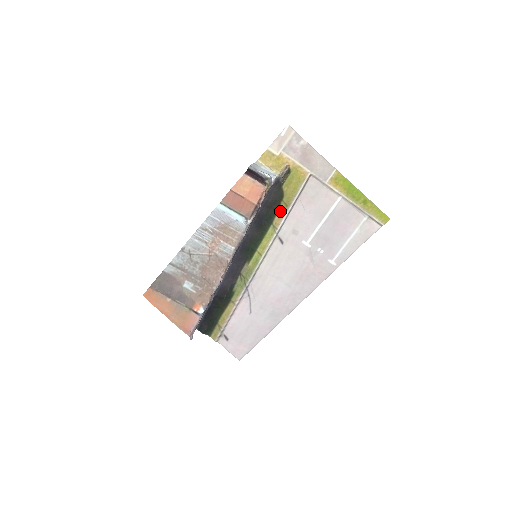
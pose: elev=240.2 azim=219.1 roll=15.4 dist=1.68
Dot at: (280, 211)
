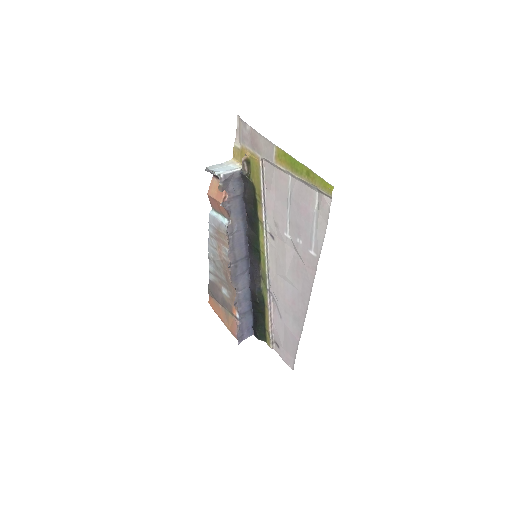
Dot at: (258, 205)
